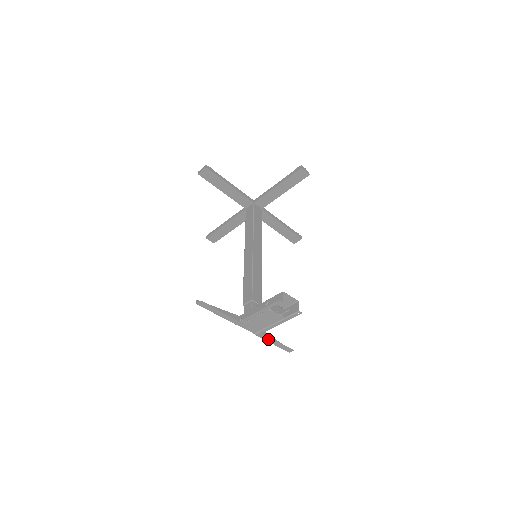
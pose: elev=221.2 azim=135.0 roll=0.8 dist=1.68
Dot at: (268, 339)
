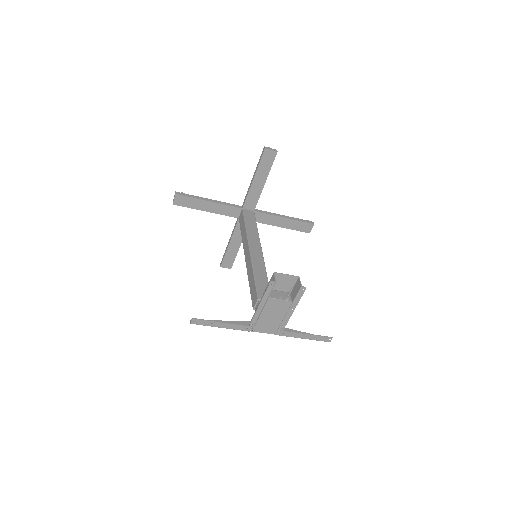
Dot at: (295, 335)
